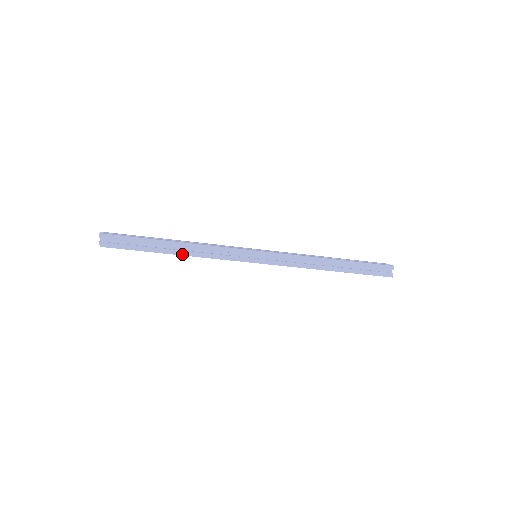
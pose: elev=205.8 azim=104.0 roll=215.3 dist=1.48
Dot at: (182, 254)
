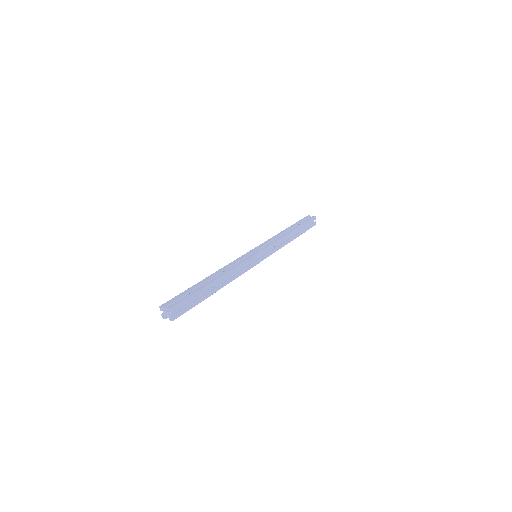
Dot at: (223, 286)
